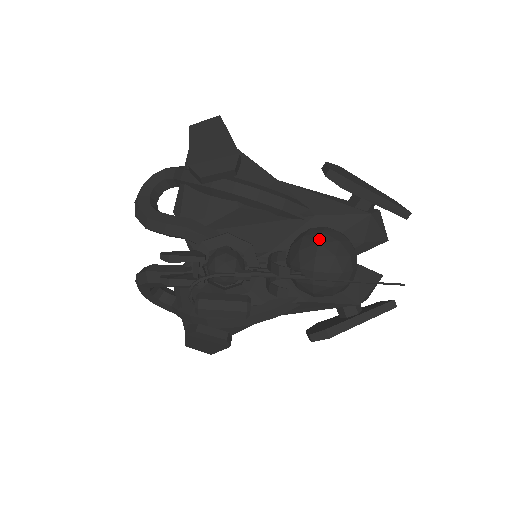
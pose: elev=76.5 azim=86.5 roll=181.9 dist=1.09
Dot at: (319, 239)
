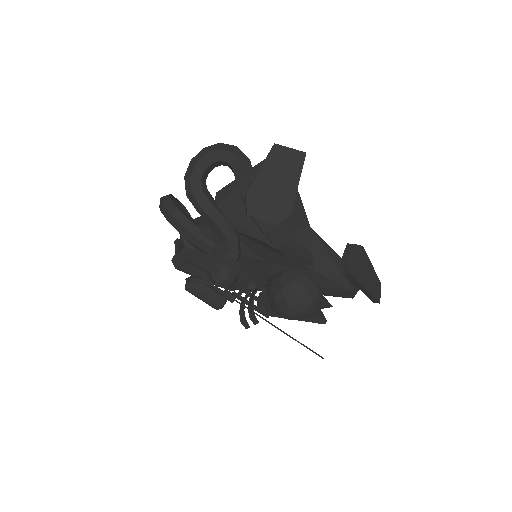
Dot at: (300, 295)
